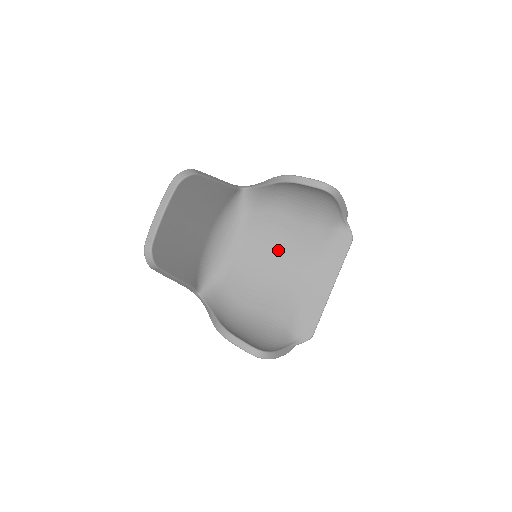
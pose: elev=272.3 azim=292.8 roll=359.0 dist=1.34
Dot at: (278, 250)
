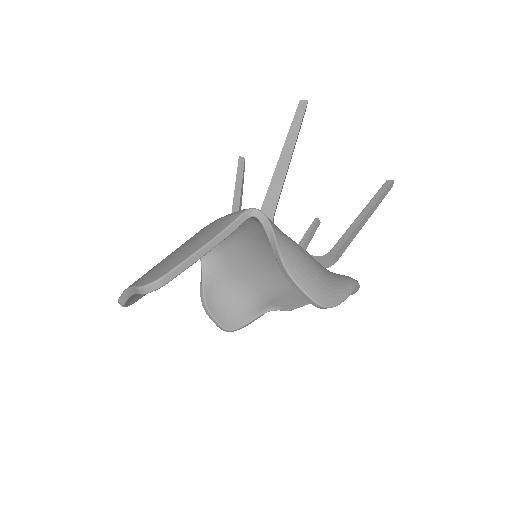
Dot at: occluded
